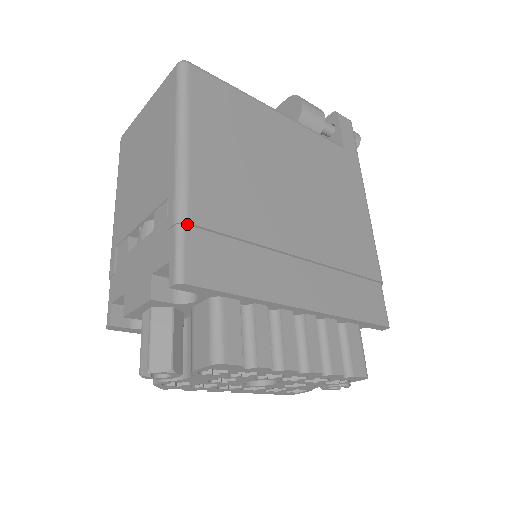
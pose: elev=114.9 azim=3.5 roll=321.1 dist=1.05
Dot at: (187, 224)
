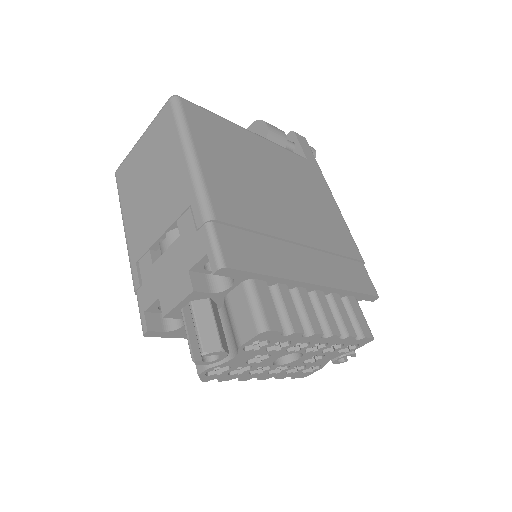
Dot at: (215, 221)
